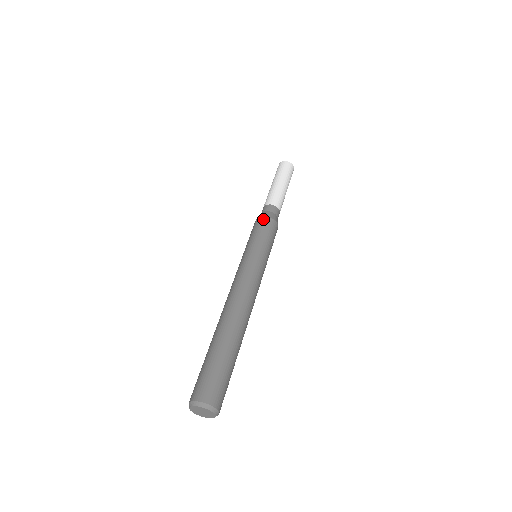
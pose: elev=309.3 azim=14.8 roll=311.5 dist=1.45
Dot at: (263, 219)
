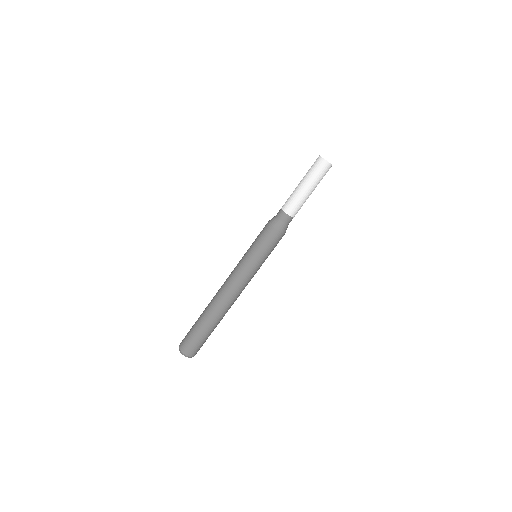
Dot at: (270, 230)
